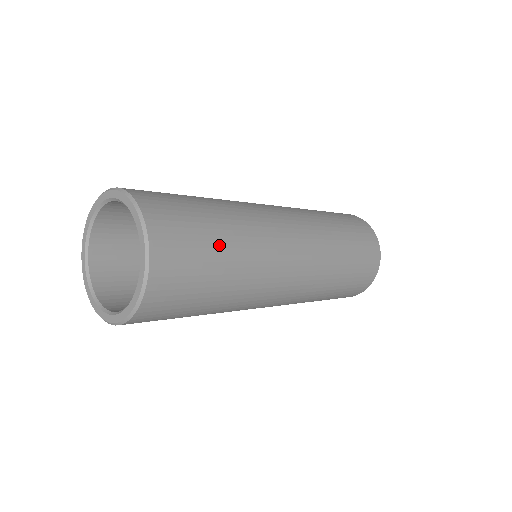
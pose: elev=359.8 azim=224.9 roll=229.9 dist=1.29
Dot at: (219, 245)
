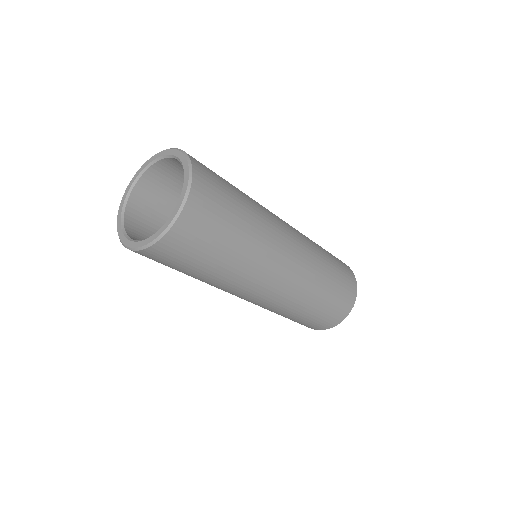
Dot at: (238, 219)
